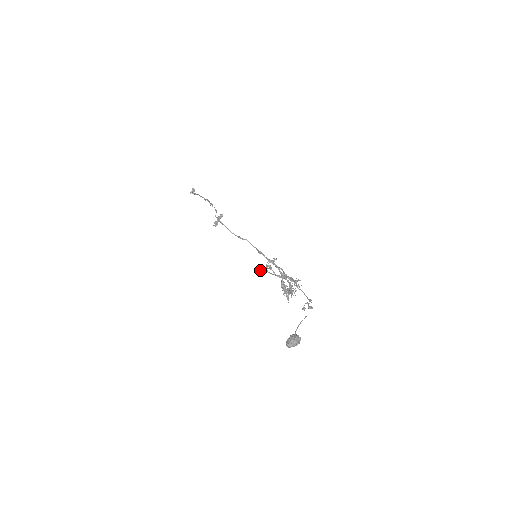
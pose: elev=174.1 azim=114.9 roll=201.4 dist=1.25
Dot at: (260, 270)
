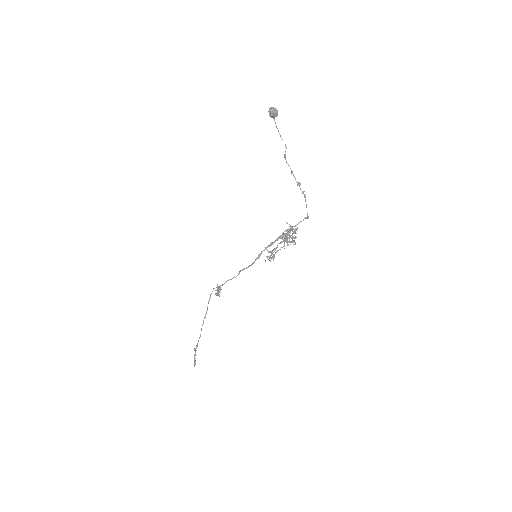
Dot at: (265, 261)
